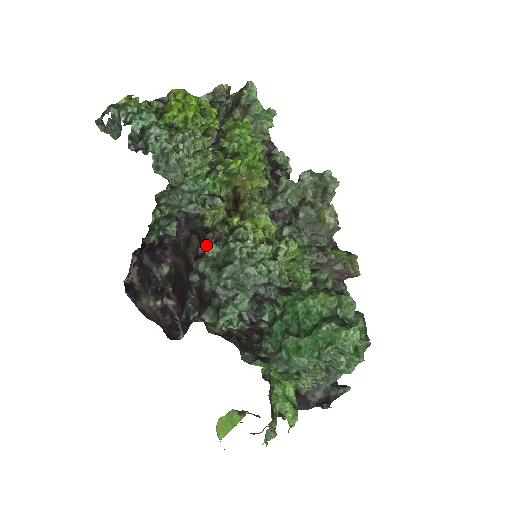
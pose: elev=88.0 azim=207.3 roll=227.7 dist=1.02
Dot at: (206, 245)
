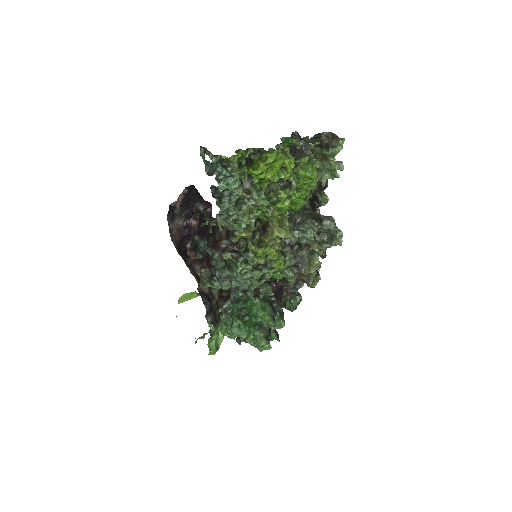
Dot at: (228, 243)
